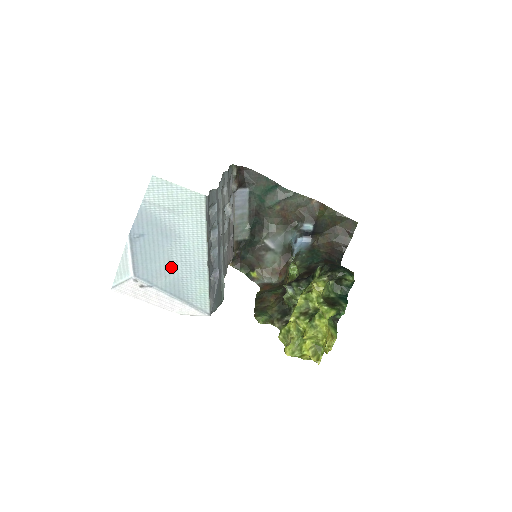
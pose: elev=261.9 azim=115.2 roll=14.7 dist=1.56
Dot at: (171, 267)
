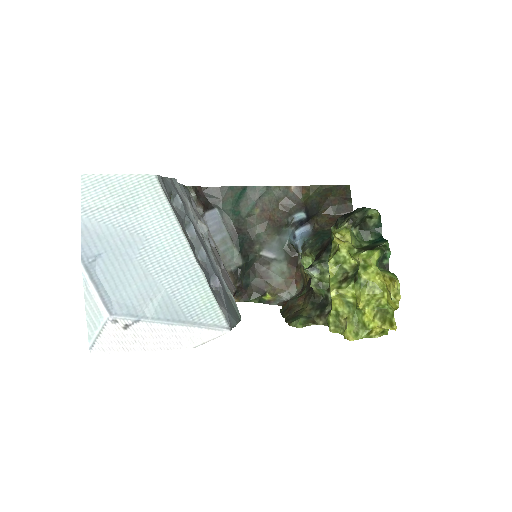
Dot at: (153, 284)
